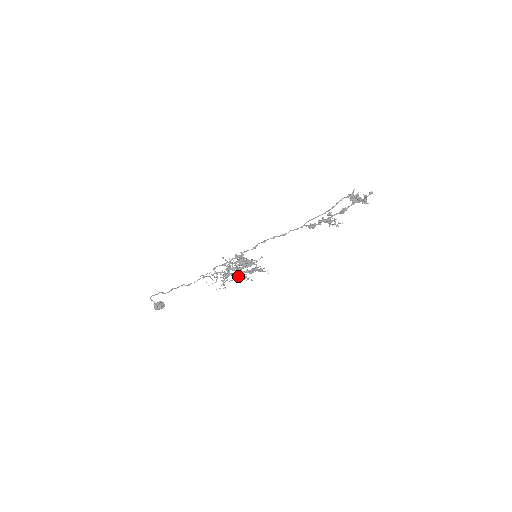
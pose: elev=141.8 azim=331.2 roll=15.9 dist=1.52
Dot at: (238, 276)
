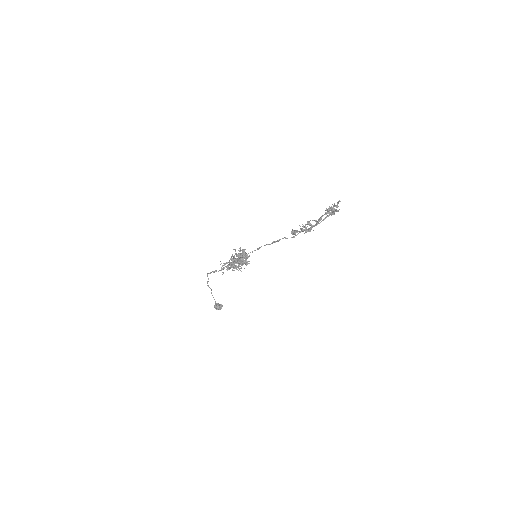
Dot at: (235, 267)
